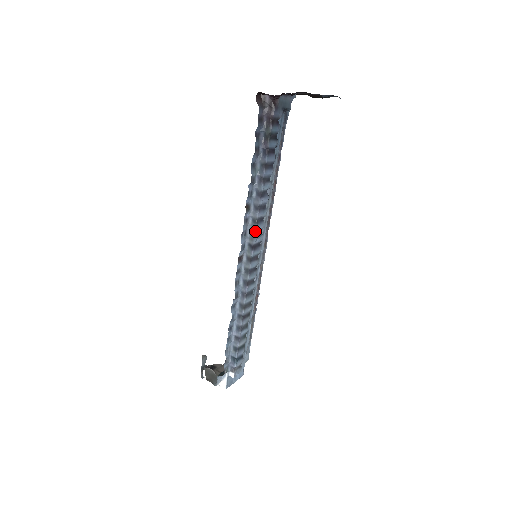
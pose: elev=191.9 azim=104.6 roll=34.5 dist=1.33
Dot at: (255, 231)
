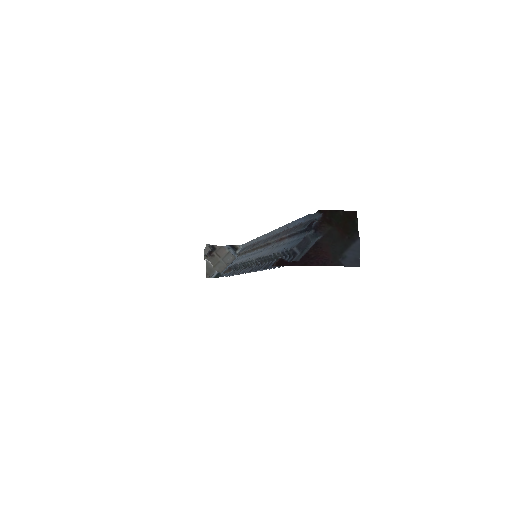
Dot at: (255, 271)
